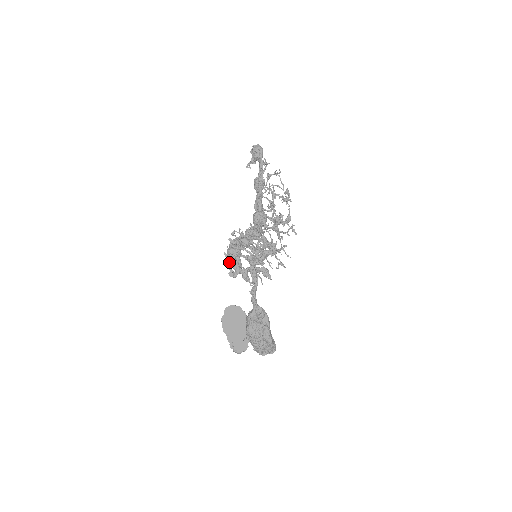
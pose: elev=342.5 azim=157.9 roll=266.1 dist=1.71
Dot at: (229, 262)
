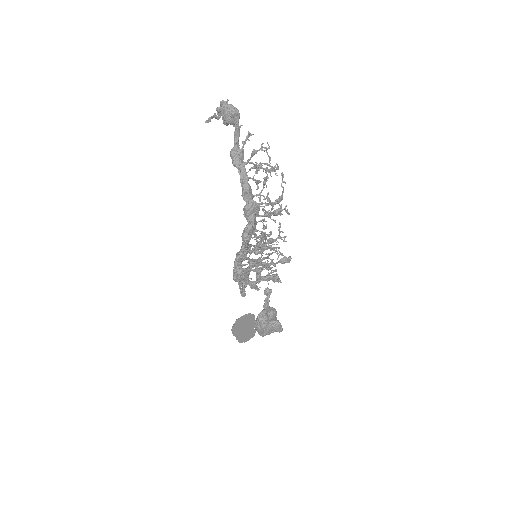
Dot at: (237, 280)
